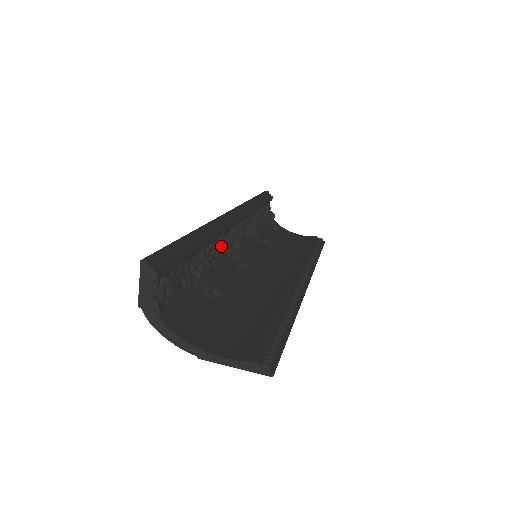
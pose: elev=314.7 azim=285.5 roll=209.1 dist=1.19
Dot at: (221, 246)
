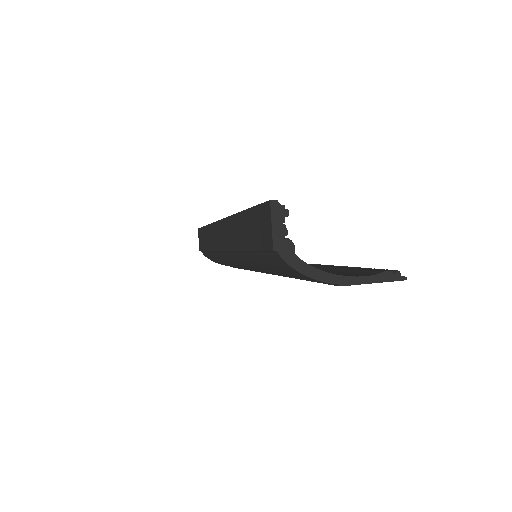
Dot at: occluded
